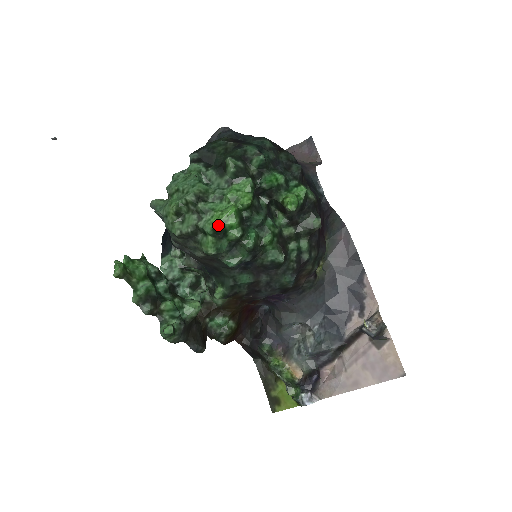
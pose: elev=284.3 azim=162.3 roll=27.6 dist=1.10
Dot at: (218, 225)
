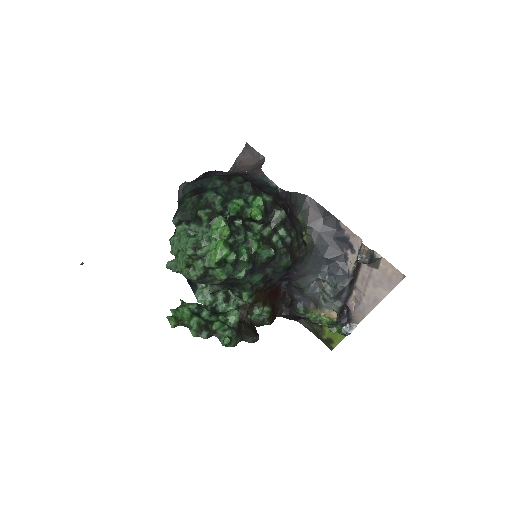
Dot at: (218, 259)
